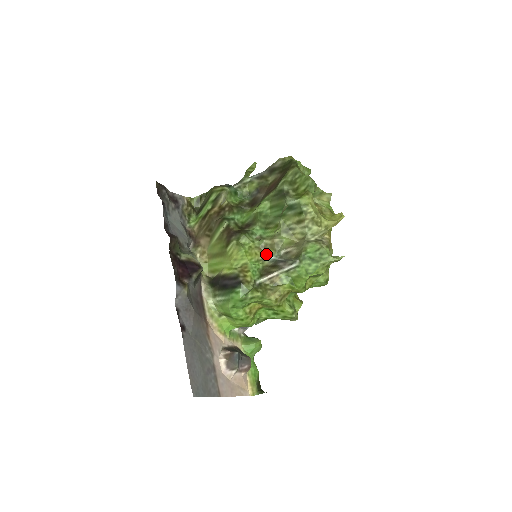
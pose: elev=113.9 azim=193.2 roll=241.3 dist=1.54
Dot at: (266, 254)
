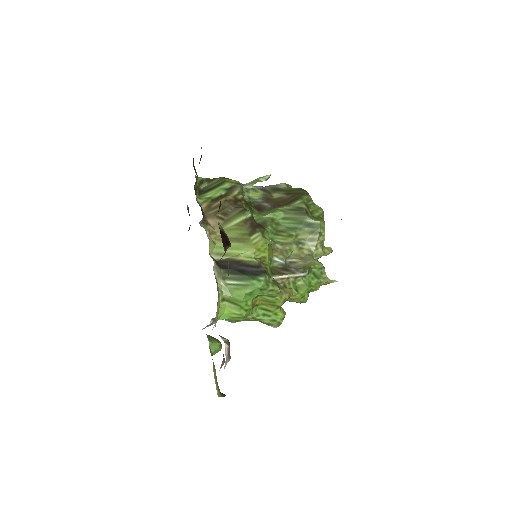
Dot at: (276, 256)
